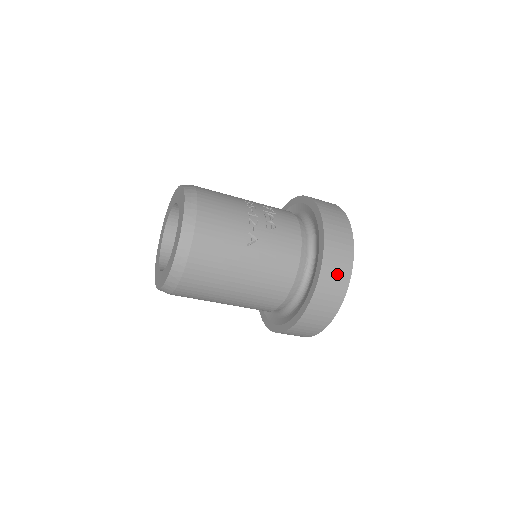
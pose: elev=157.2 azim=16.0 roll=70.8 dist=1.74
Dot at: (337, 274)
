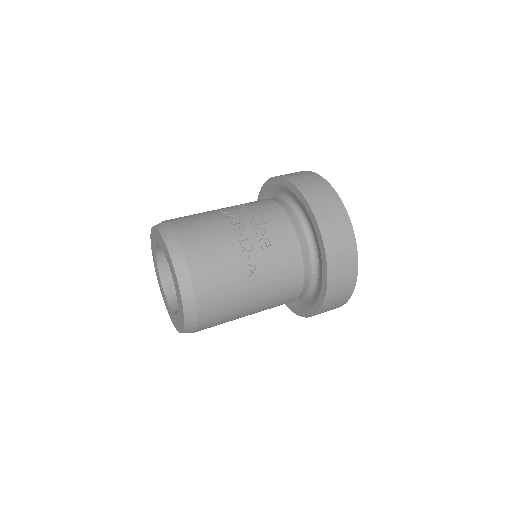
Dot at: (344, 270)
